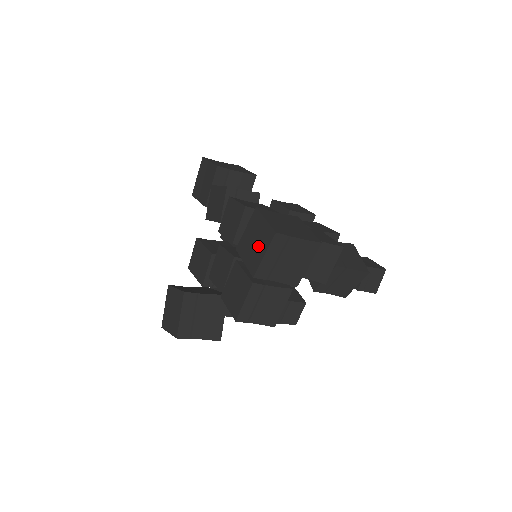
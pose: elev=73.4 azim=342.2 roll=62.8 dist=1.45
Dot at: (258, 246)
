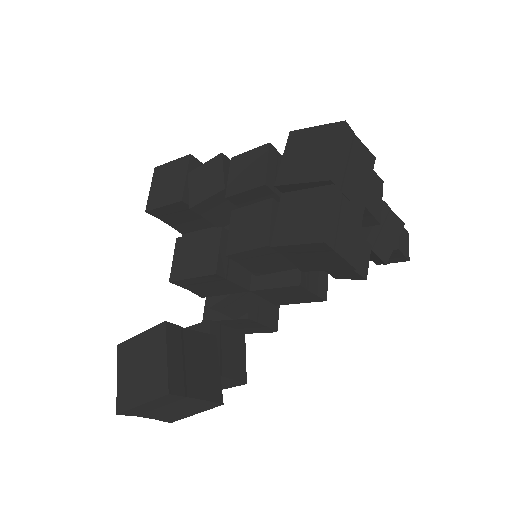
Dot at: (320, 151)
